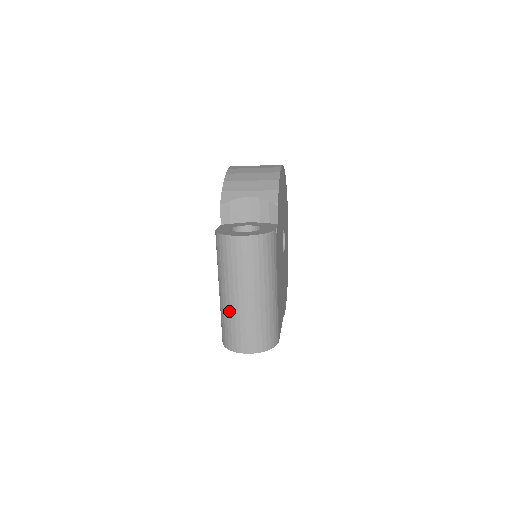
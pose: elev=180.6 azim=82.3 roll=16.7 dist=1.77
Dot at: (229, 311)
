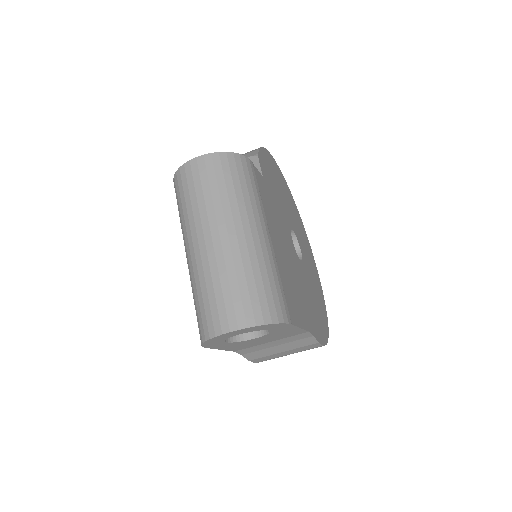
Dot at: (196, 272)
